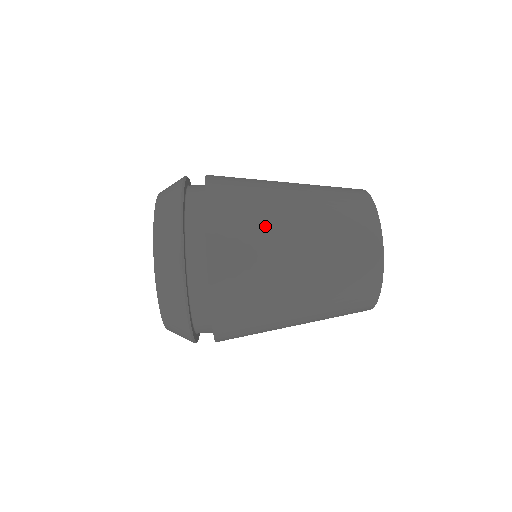
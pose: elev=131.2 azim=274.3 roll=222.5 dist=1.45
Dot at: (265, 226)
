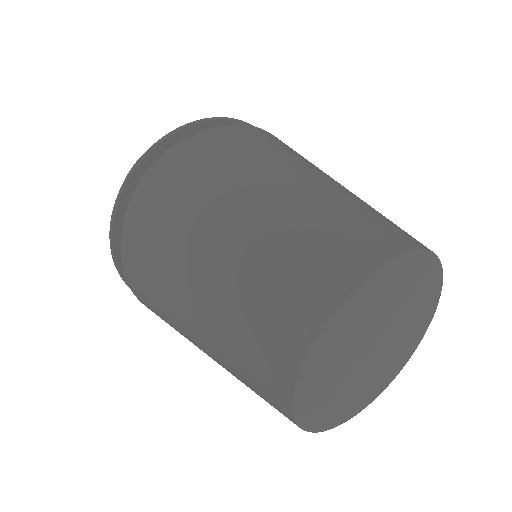
Dot at: (200, 203)
